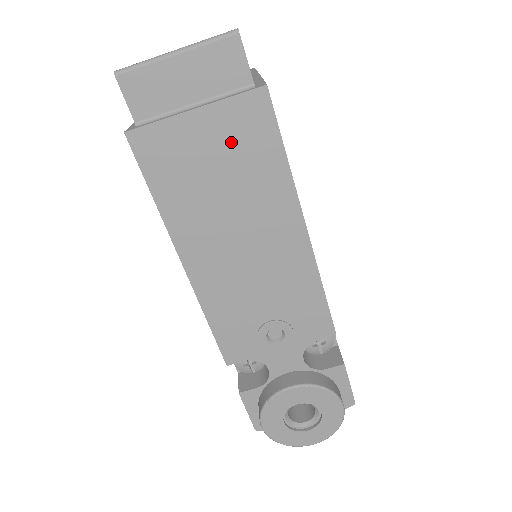
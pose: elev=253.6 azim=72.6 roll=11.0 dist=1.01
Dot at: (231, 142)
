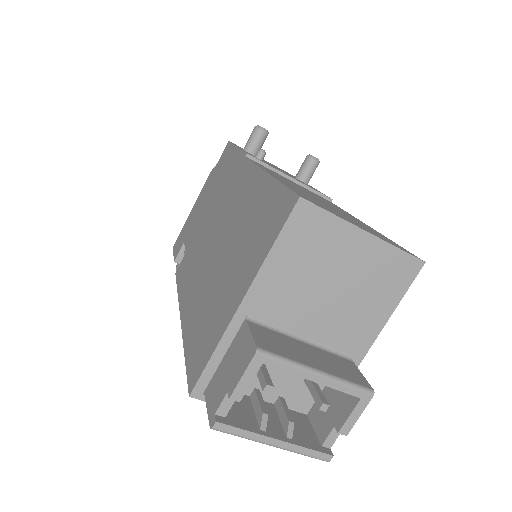
Dot at: occluded
